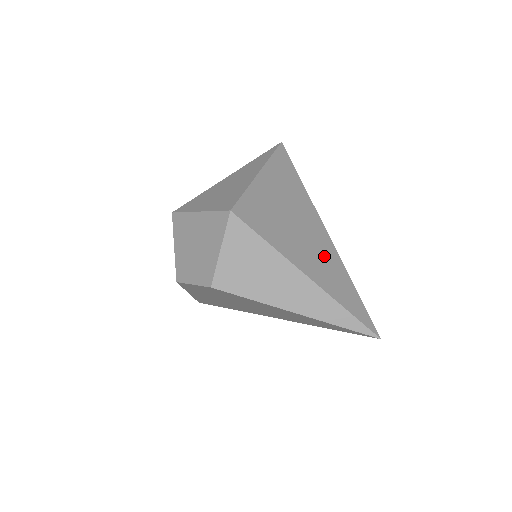
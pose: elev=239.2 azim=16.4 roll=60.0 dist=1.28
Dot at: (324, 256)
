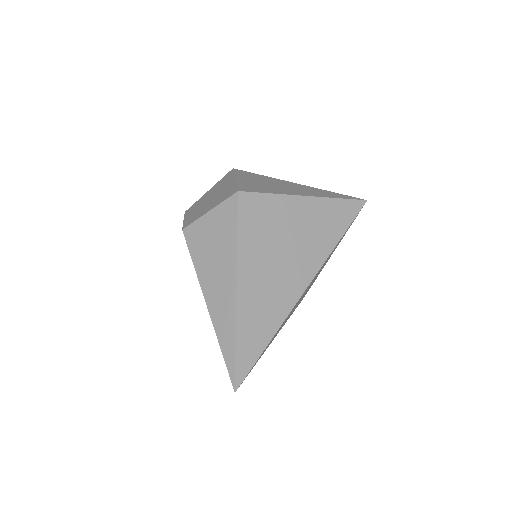
Dot at: (275, 297)
